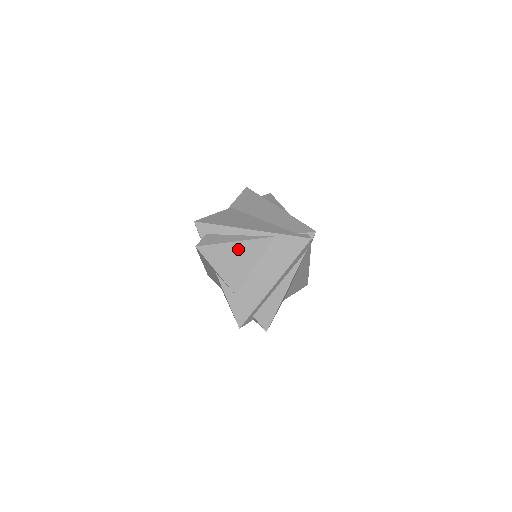
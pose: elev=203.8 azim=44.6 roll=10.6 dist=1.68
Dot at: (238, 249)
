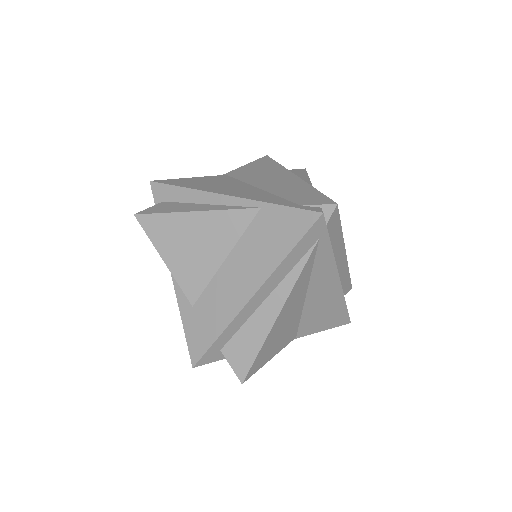
Dot at: (199, 225)
